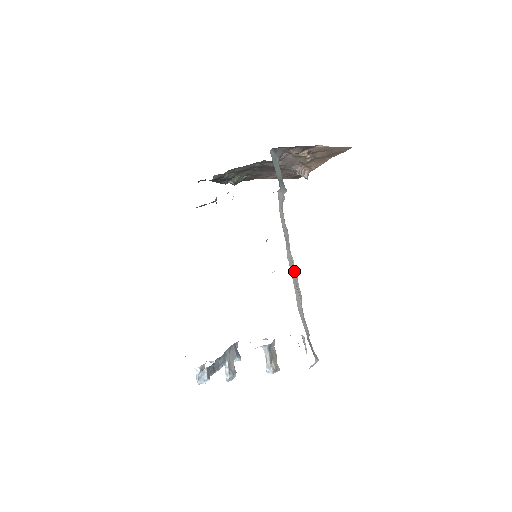
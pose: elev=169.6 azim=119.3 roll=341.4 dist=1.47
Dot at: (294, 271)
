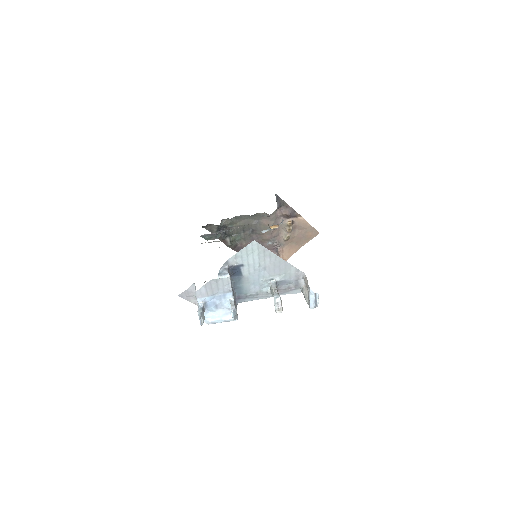
Dot at: occluded
